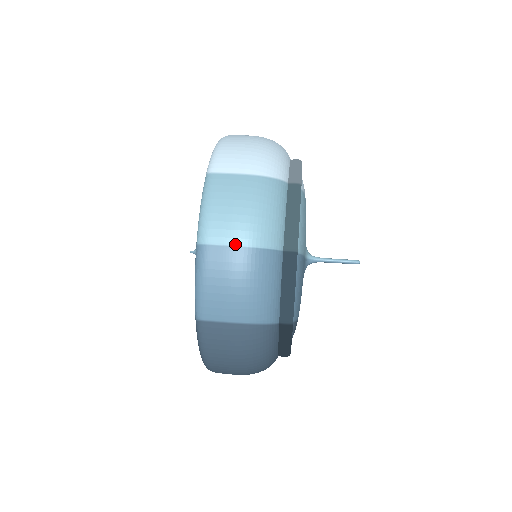
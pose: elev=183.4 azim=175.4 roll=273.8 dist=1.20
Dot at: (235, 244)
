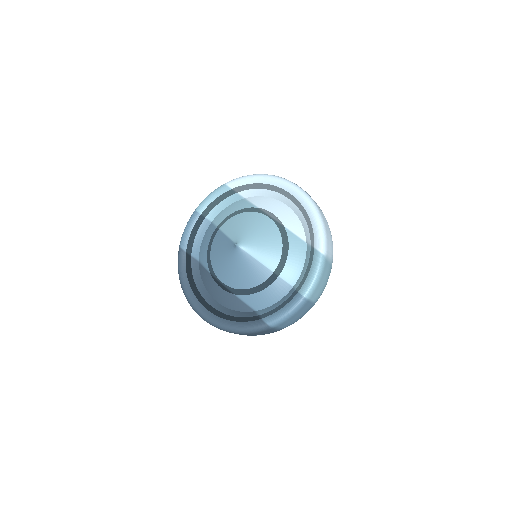
Dot at: (315, 301)
